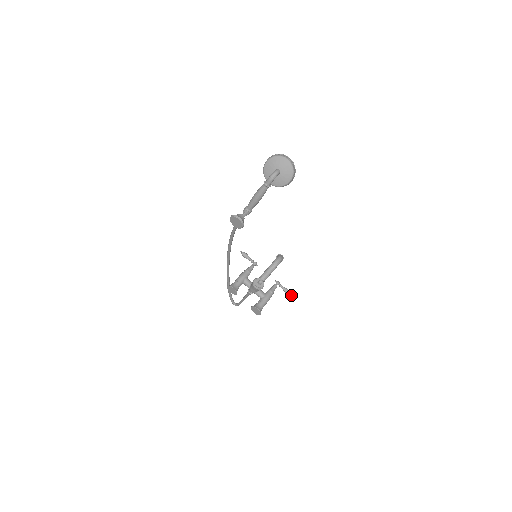
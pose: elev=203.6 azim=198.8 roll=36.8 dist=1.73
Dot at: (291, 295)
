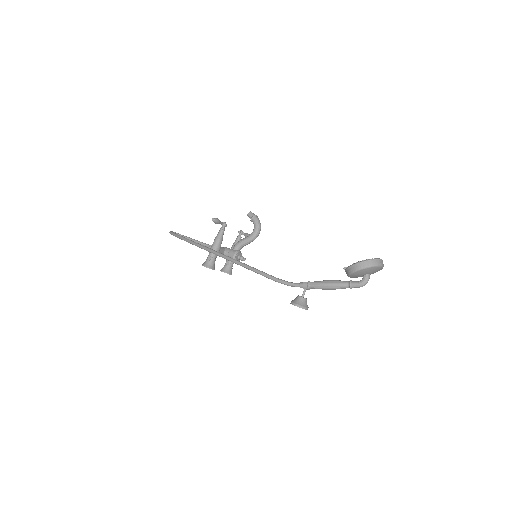
Dot at: occluded
